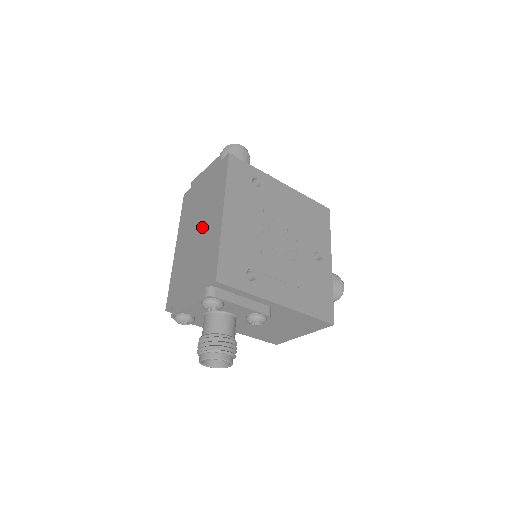
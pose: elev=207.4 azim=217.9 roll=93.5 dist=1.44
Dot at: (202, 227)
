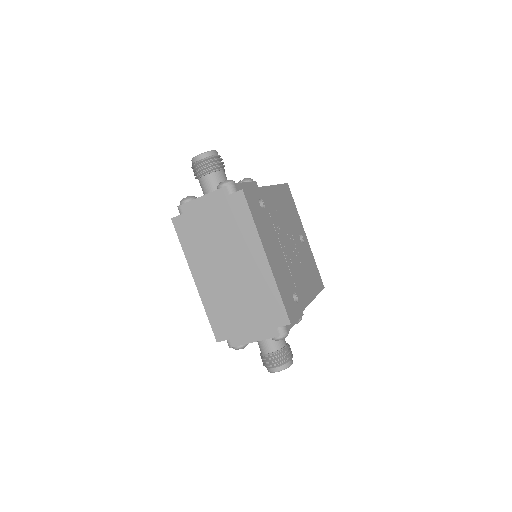
Dot at: (236, 267)
